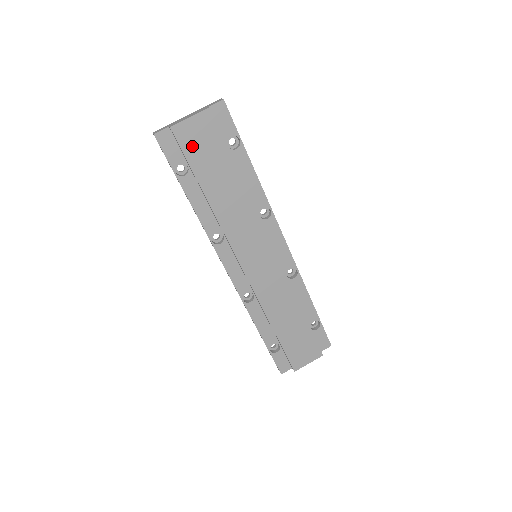
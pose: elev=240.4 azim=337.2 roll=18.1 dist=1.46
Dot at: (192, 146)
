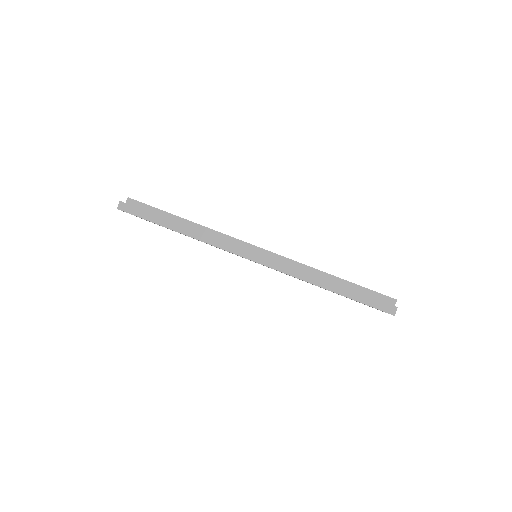
Dot at: occluded
